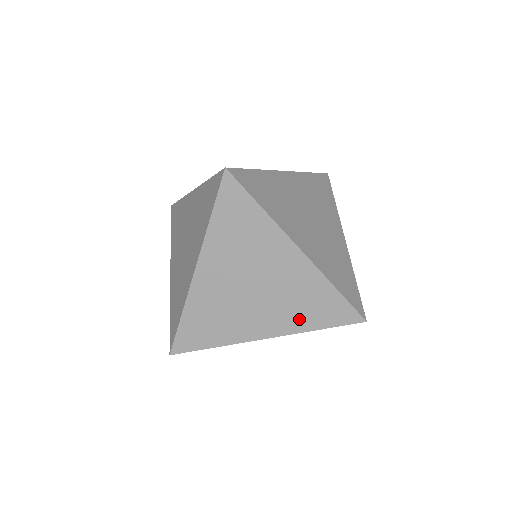
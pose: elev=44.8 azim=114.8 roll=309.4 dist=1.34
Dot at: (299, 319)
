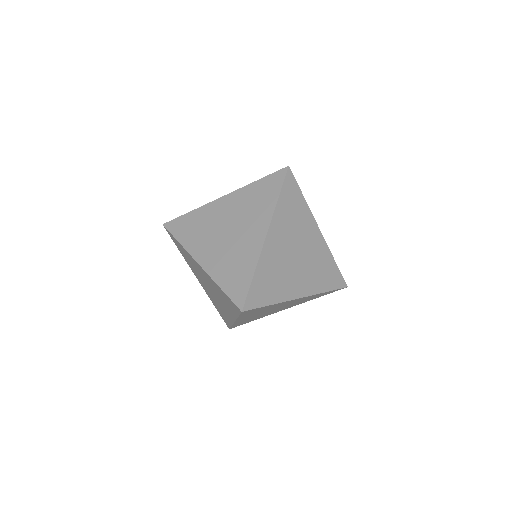
Dot at: (305, 301)
